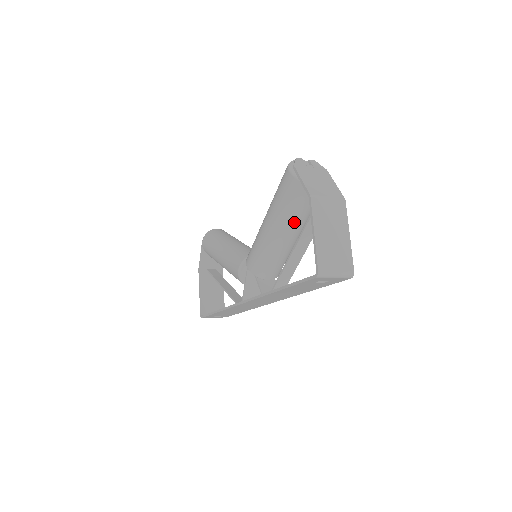
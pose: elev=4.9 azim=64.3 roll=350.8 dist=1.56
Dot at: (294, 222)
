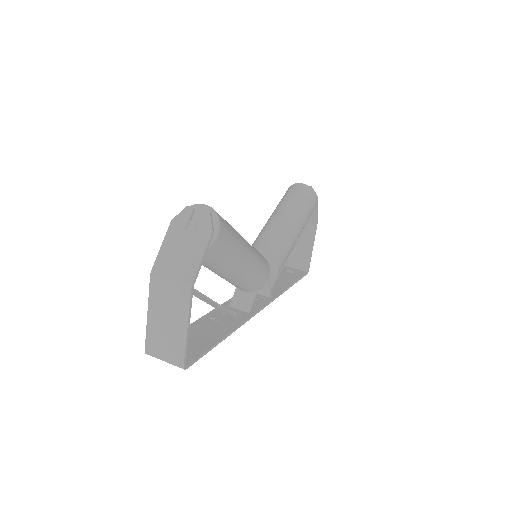
Dot at: (207, 267)
